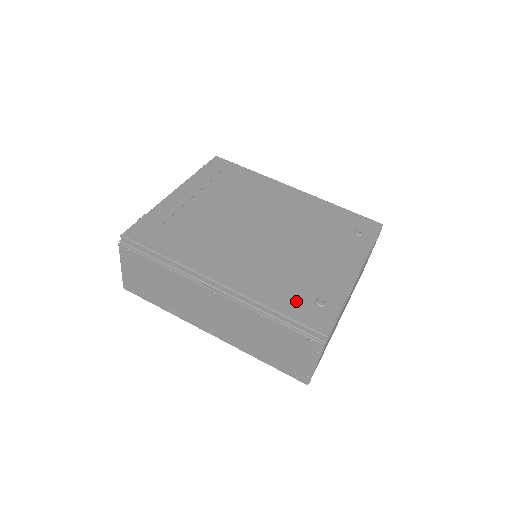
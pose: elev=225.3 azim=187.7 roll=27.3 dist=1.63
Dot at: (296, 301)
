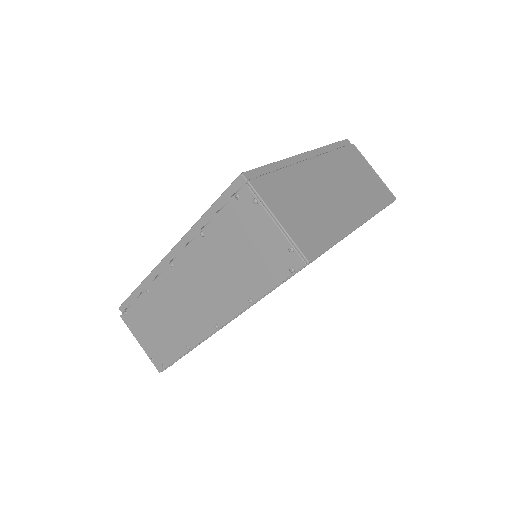
Dot at: occluded
